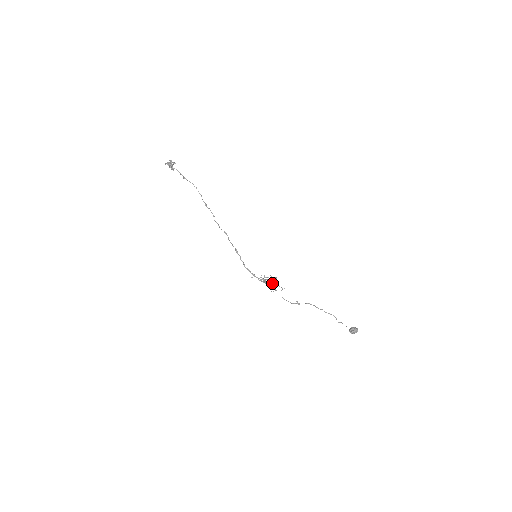
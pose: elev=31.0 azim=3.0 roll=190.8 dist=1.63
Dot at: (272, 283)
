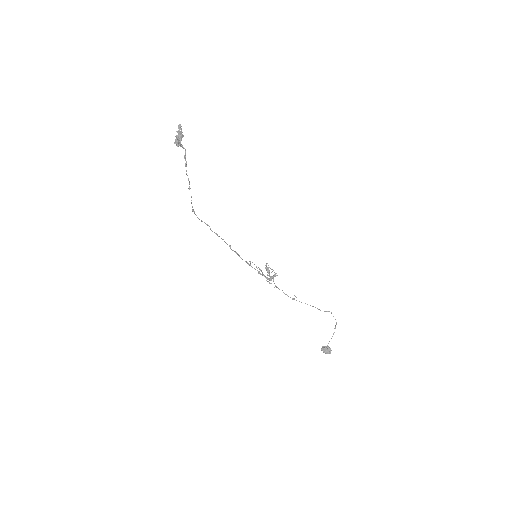
Dot at: (267, 278)
